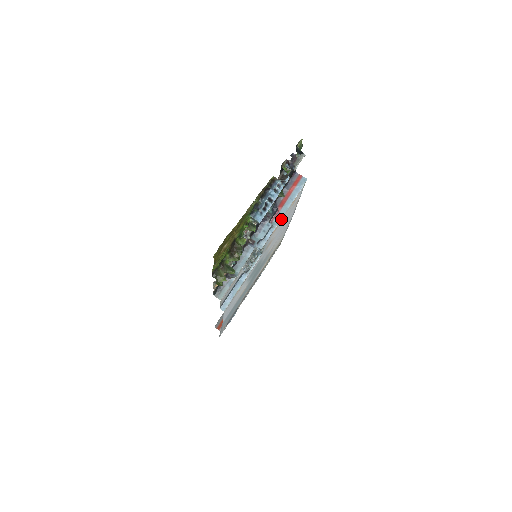
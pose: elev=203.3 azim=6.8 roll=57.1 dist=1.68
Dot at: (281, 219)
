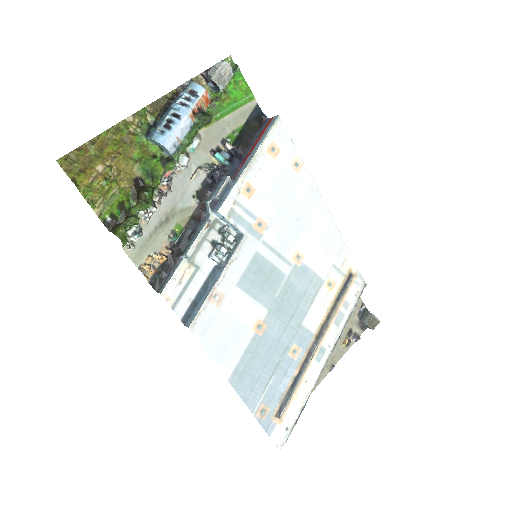
Dot at: (252, 175)
